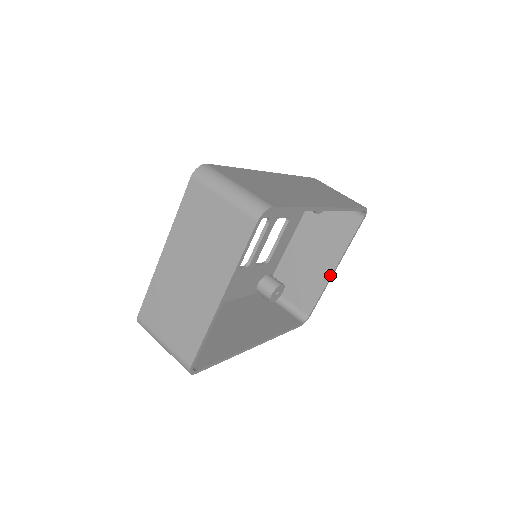
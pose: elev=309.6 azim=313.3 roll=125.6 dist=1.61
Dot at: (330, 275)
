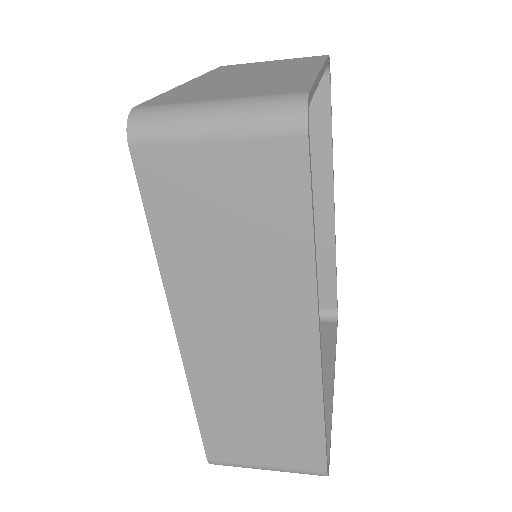
Dot at: (331, 389)
